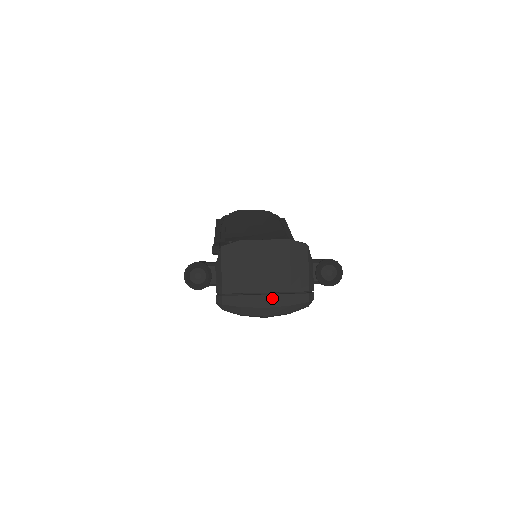
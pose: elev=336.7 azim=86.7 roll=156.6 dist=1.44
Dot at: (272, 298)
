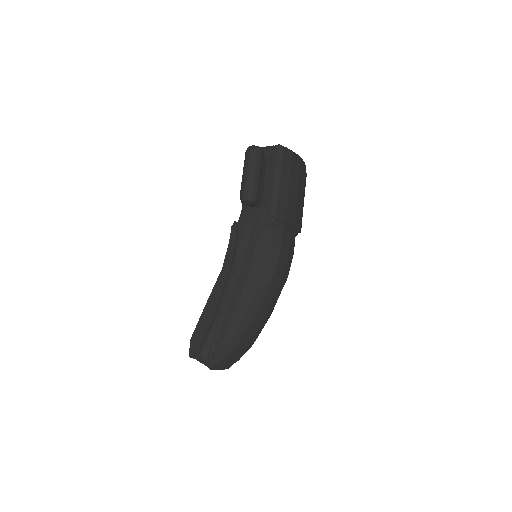
Dot at: occluded
